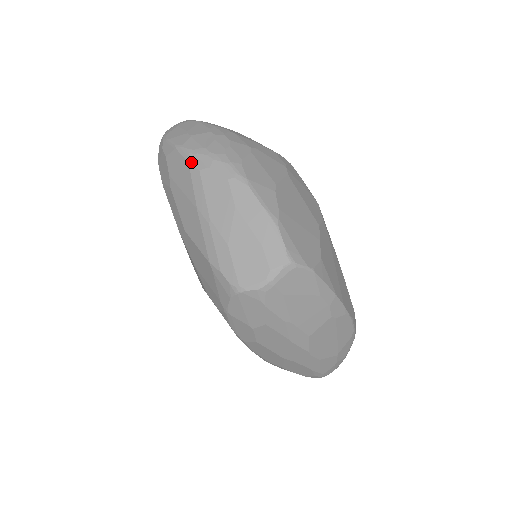
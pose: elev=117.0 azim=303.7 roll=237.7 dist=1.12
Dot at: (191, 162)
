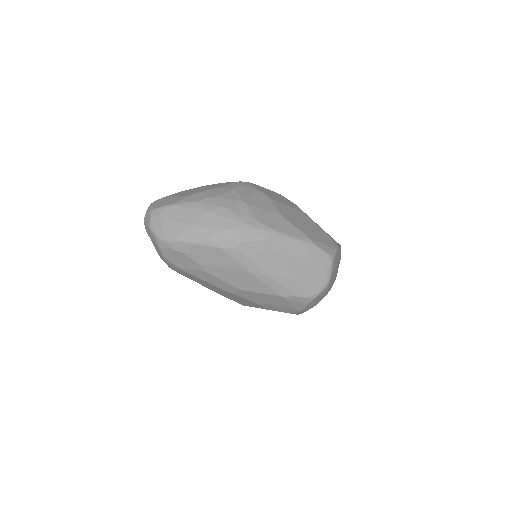
Dot at: (223, 247)
